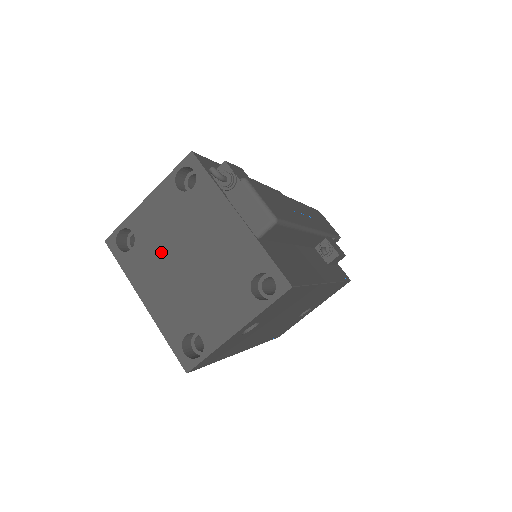
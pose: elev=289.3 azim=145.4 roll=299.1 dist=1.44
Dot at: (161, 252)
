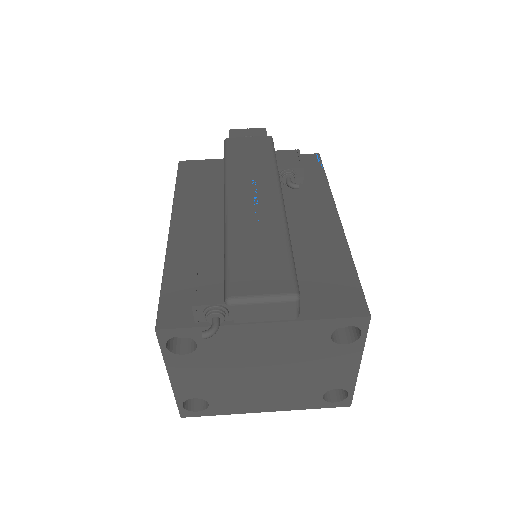
Dot at: (234, 387)
